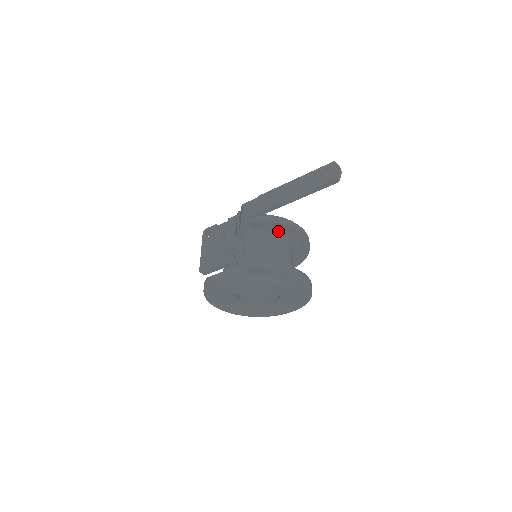
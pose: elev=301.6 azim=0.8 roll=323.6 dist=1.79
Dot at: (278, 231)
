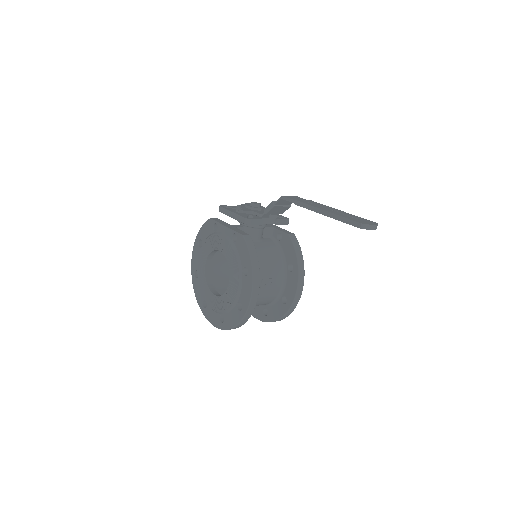
Dot at: (289, 266)
